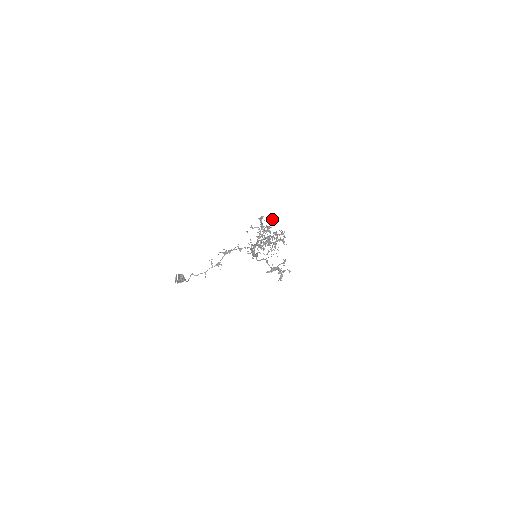
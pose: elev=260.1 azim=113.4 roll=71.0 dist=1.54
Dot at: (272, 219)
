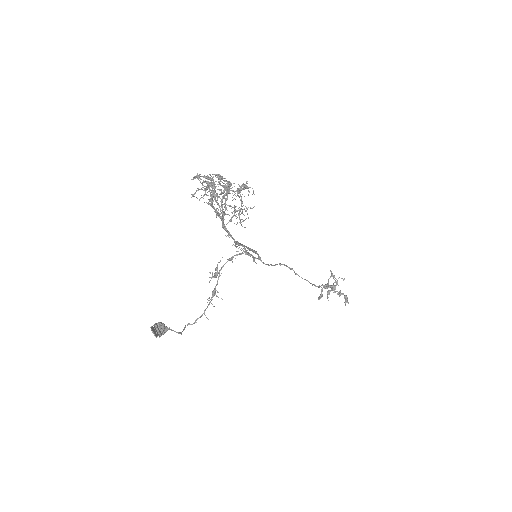
Dot at: (217, 175)
